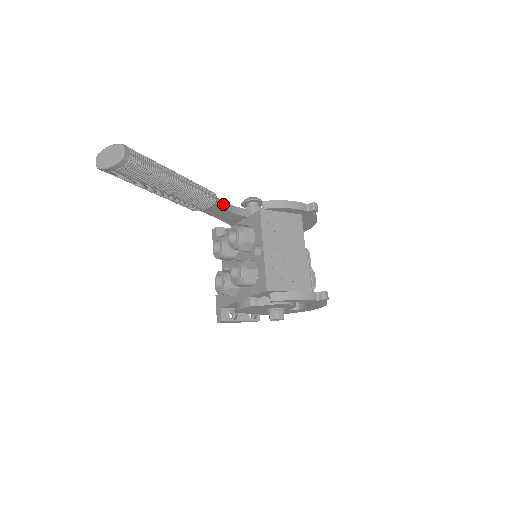
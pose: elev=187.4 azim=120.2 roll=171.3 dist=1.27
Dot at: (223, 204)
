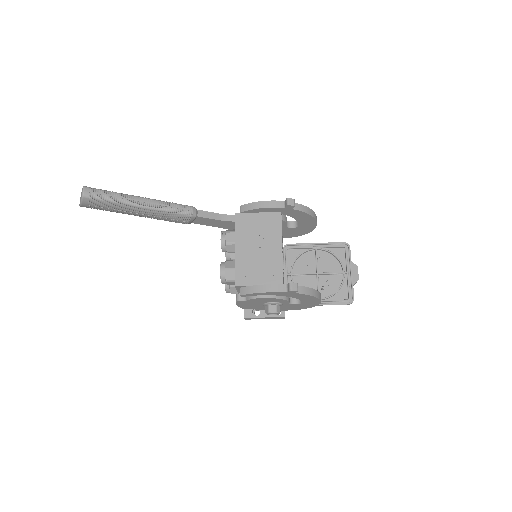
Dot at: (208, 214)
